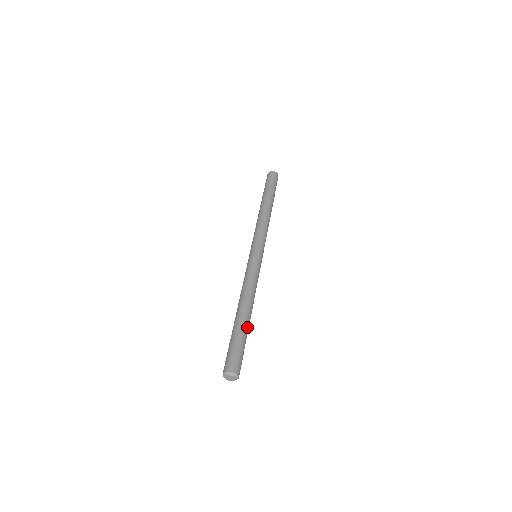
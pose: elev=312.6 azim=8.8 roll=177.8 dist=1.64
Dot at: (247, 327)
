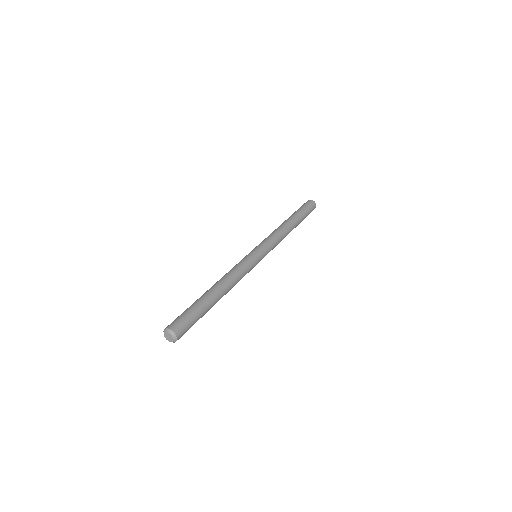
Dot at: (211, 304)
